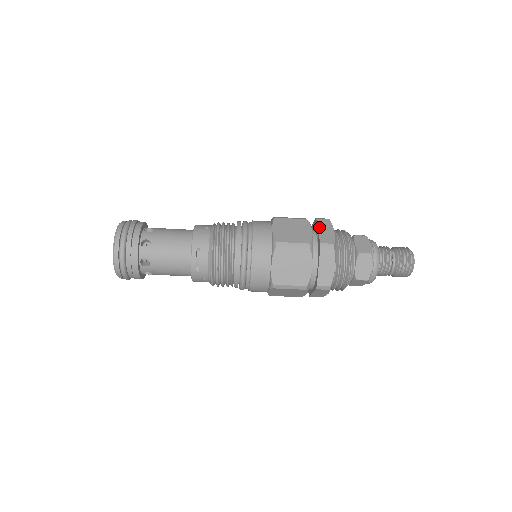
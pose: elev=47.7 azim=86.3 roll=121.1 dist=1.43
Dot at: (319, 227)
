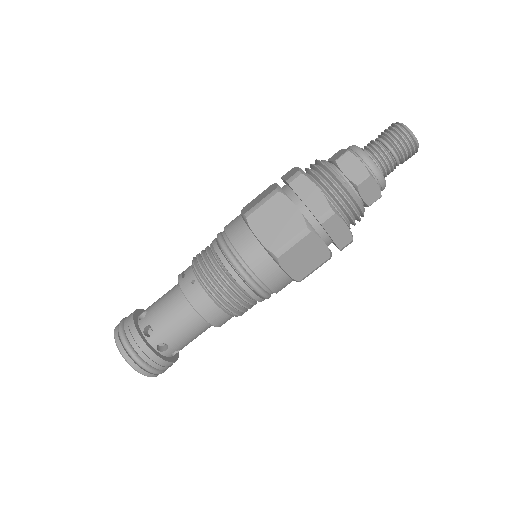
Dot at: occluded
